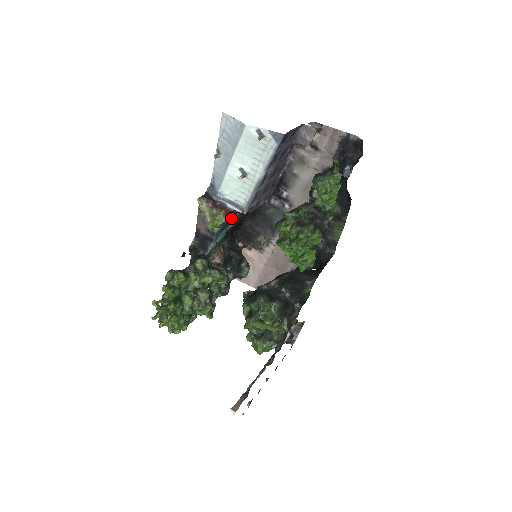
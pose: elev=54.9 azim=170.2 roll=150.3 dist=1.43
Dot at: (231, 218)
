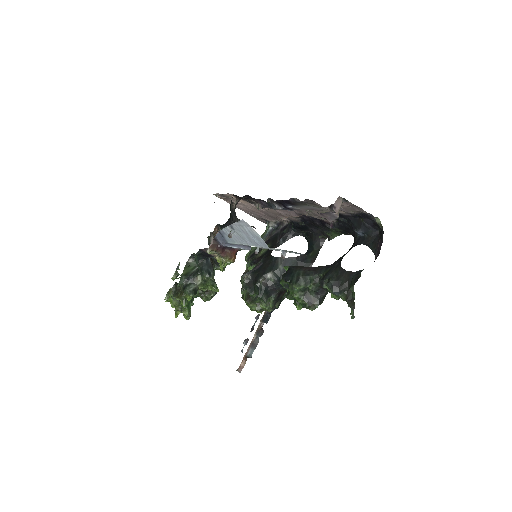
Dot at: occluded
